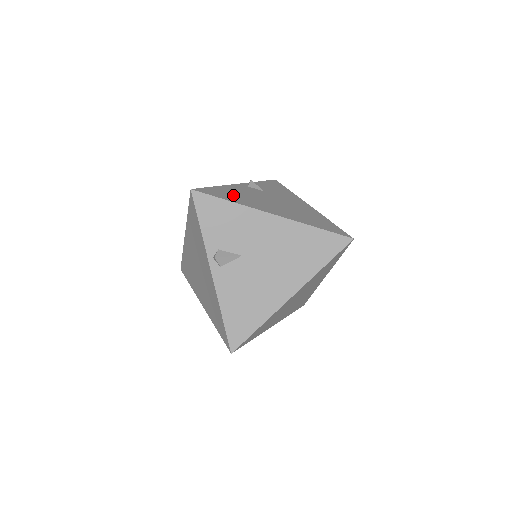
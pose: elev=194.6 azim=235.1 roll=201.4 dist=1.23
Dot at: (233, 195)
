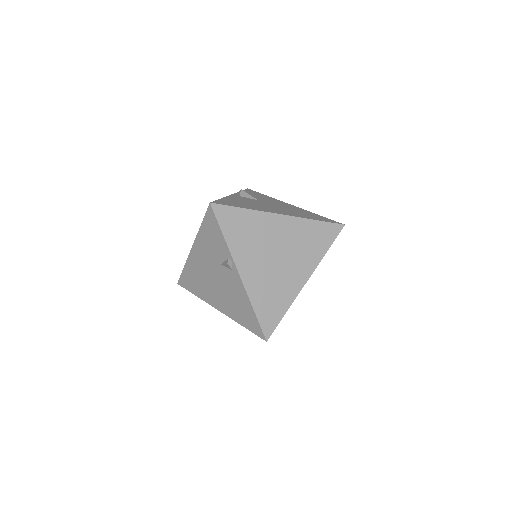
Dot at: occluded
